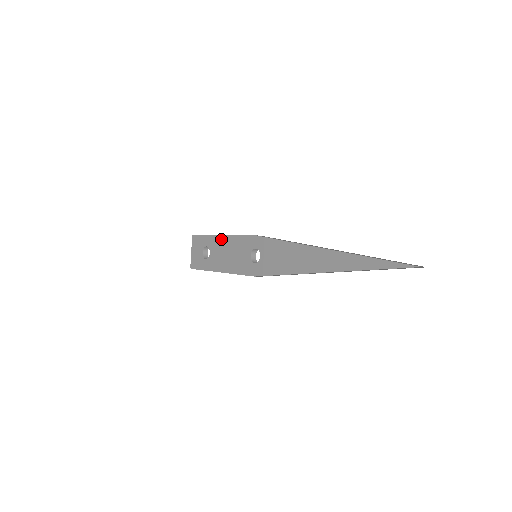
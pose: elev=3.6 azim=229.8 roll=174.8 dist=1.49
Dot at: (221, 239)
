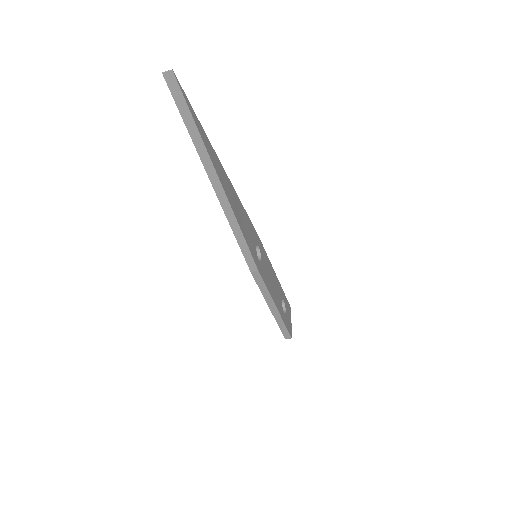
Dot at: occluded
